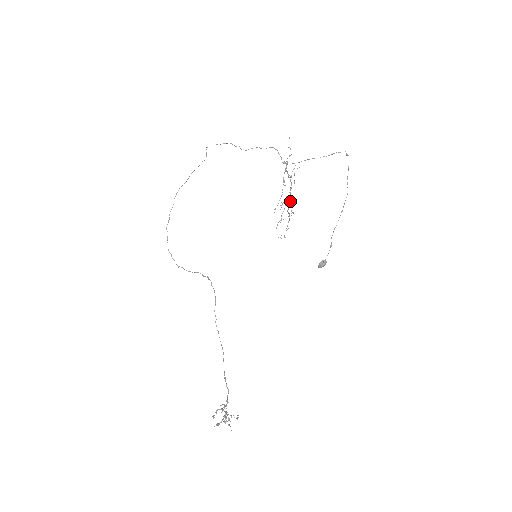
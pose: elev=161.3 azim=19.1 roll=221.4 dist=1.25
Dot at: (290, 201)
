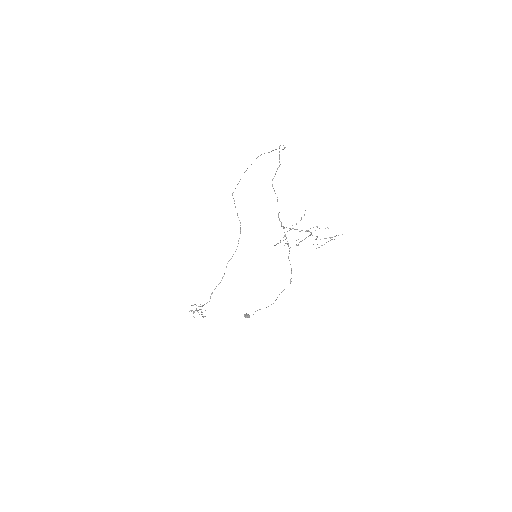
Dot at: (317, 237)
